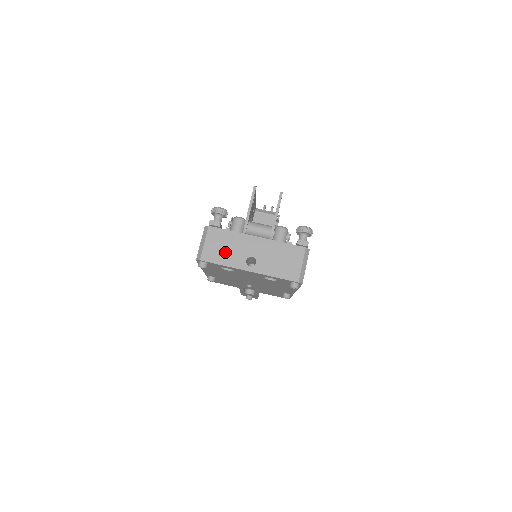
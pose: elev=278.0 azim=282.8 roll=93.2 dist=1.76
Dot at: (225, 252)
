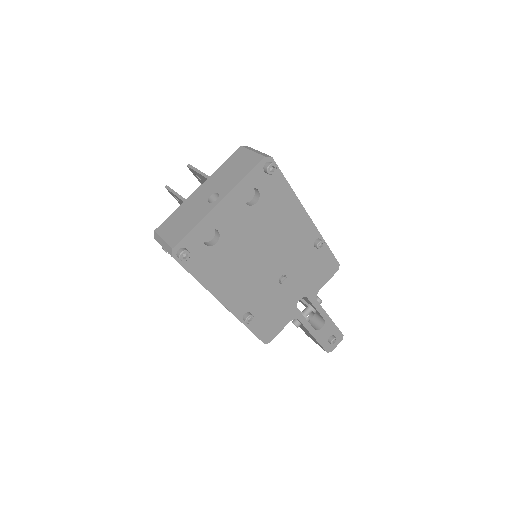
Dot at: (186, 221)
